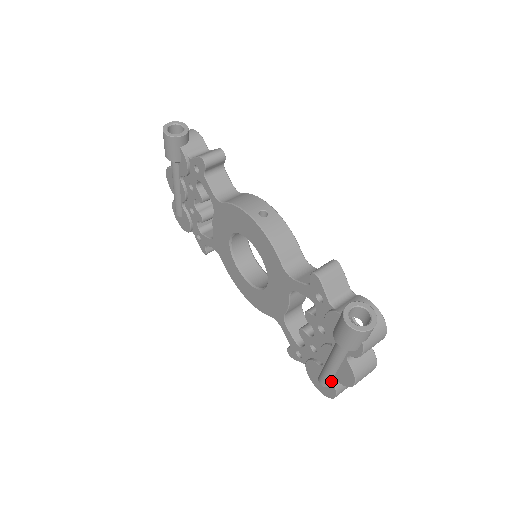
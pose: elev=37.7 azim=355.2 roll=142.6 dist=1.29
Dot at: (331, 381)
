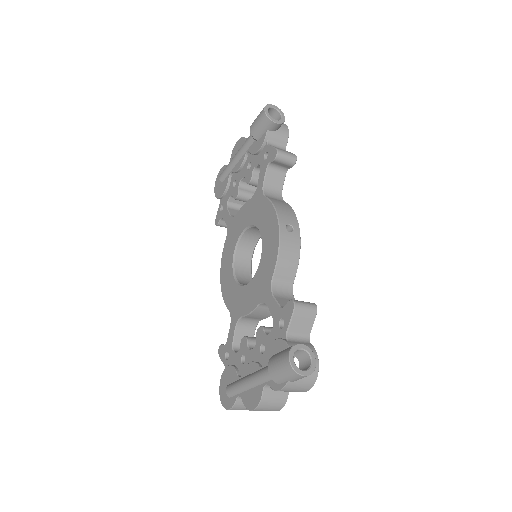
Dot at: (236, 394)
